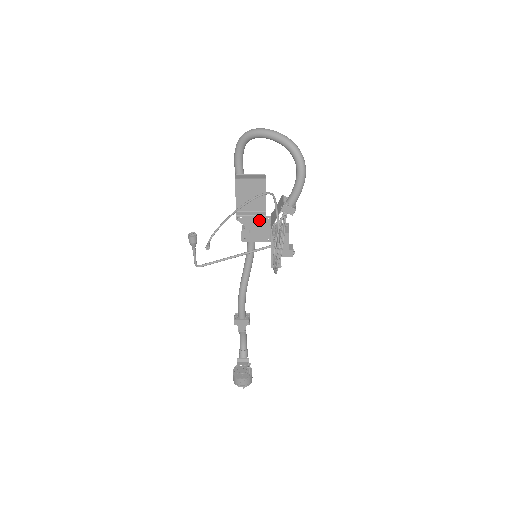
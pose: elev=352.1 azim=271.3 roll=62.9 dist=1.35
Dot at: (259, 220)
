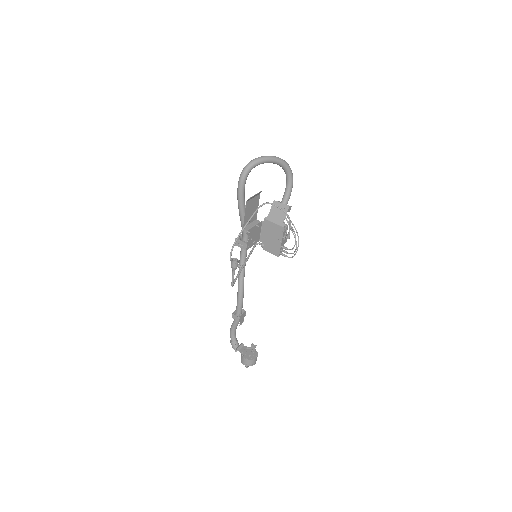
Dot at: (257, 227)
